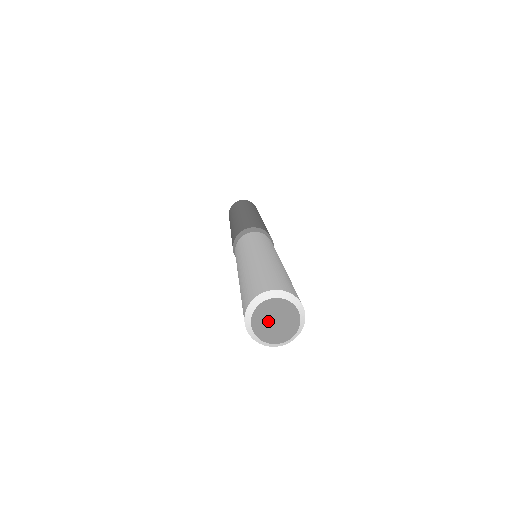
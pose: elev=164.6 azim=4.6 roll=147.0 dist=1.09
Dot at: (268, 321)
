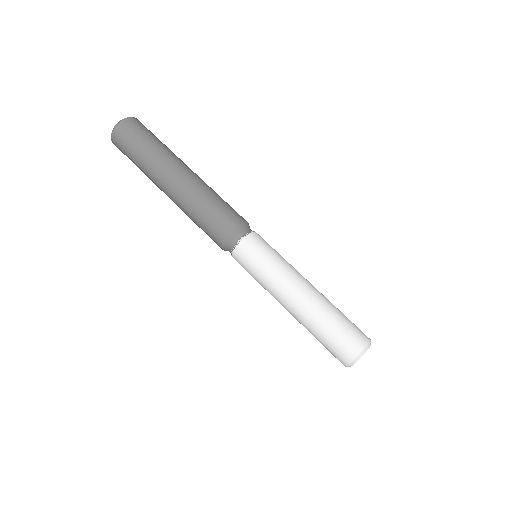
Dot at: occluded
